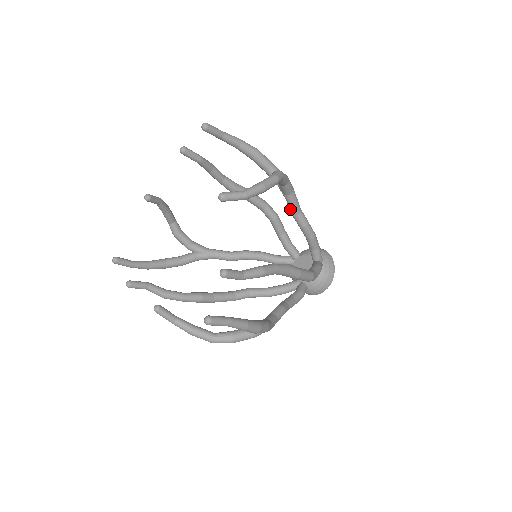
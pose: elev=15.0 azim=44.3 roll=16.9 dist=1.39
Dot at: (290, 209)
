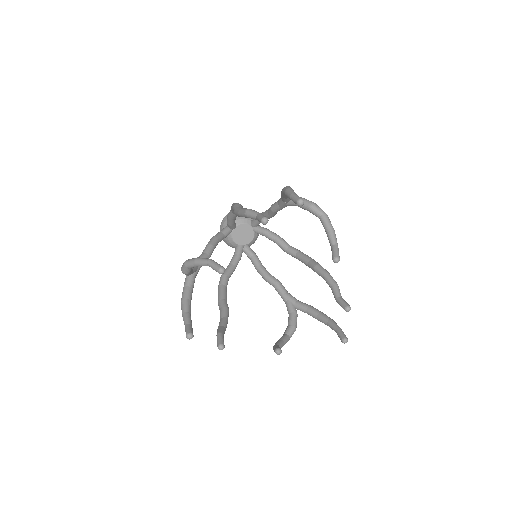
Dot at: (277, 211)
